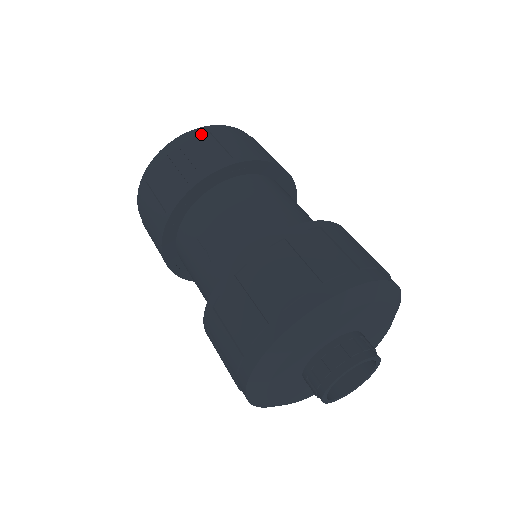
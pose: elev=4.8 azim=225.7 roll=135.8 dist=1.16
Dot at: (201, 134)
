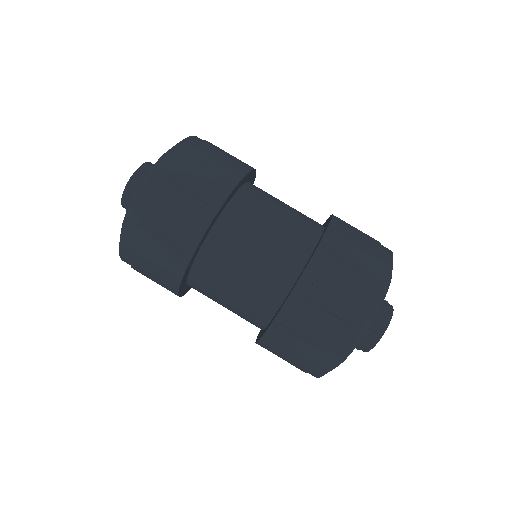
Dot at: occluded
